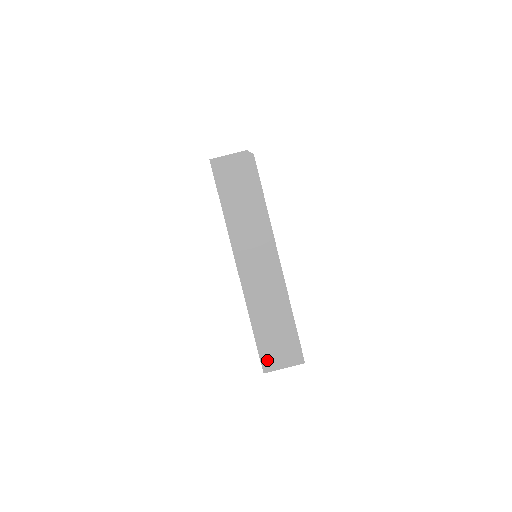
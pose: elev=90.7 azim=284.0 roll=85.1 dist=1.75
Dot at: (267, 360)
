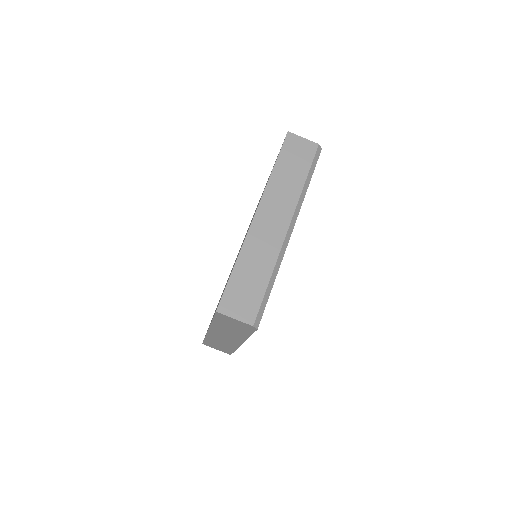
Dot at: (207, 344)
